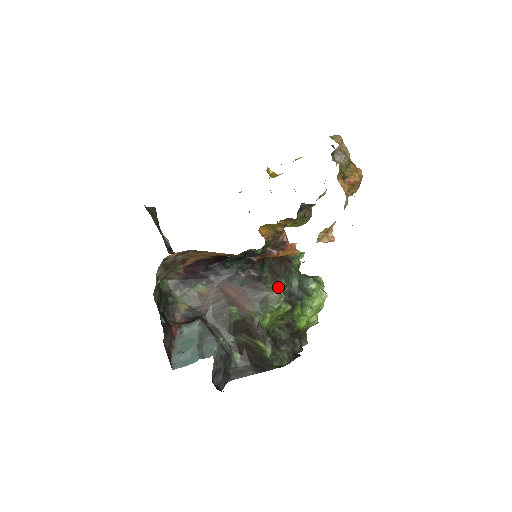
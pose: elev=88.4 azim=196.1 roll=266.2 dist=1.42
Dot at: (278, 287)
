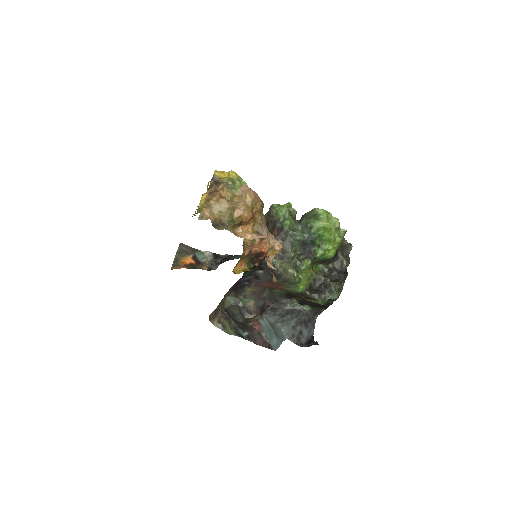
Dot at: (289, 260)
